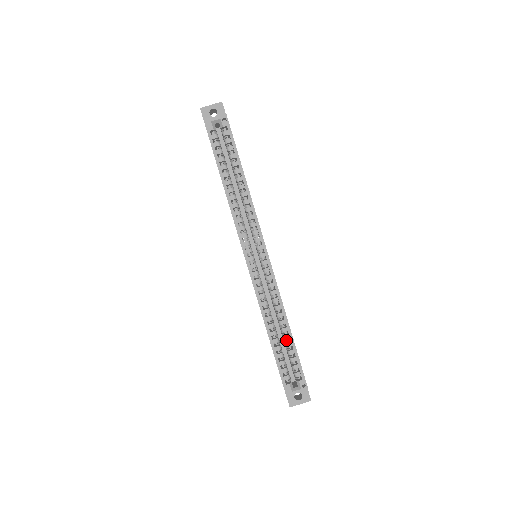
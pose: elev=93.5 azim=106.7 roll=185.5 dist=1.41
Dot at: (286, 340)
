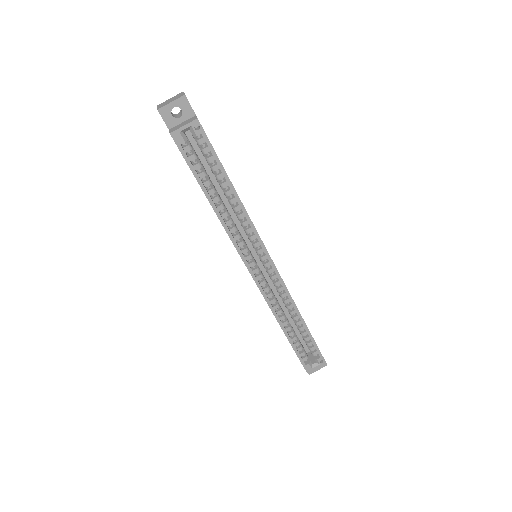
Dot at: (301, 330)
